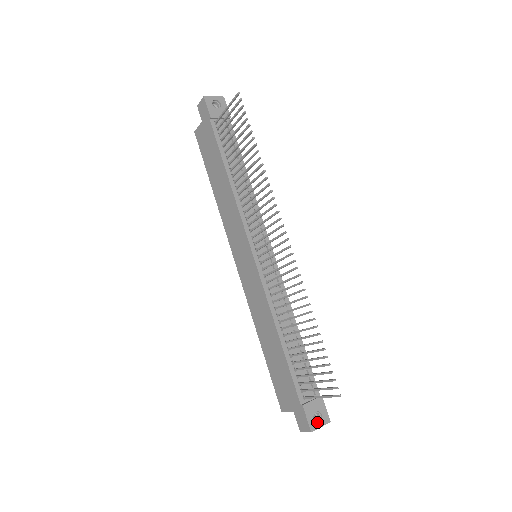
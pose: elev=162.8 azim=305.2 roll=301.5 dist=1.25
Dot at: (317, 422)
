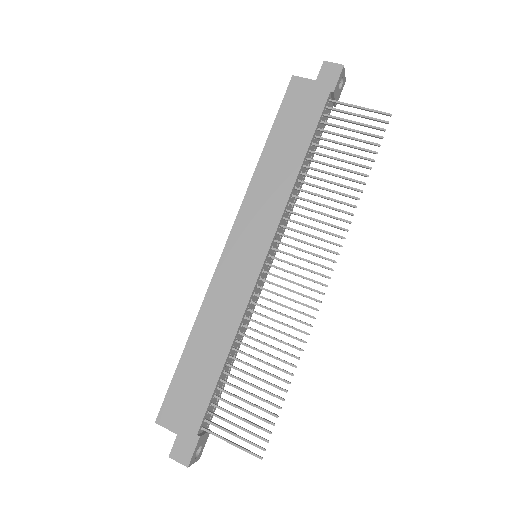
Dot at: (194, 456)
